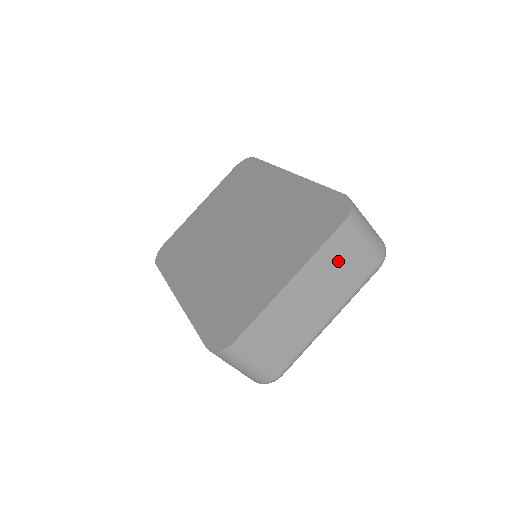
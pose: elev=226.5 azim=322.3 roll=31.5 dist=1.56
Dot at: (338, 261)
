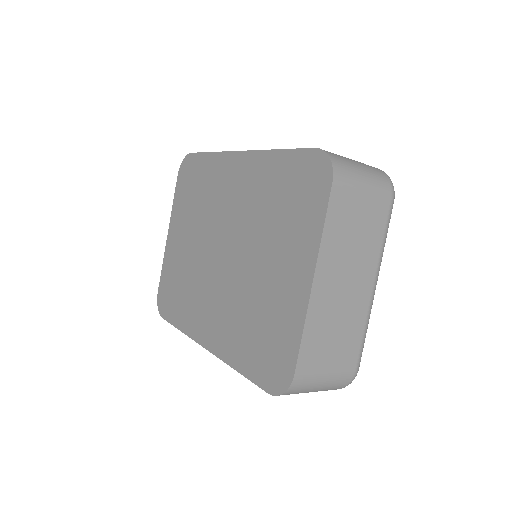
Dot at: (350, 225)
